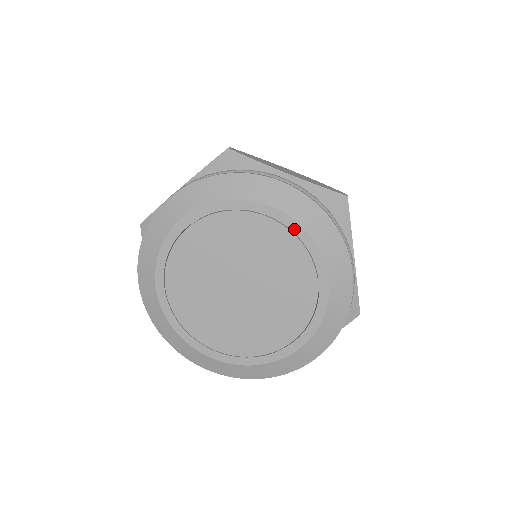
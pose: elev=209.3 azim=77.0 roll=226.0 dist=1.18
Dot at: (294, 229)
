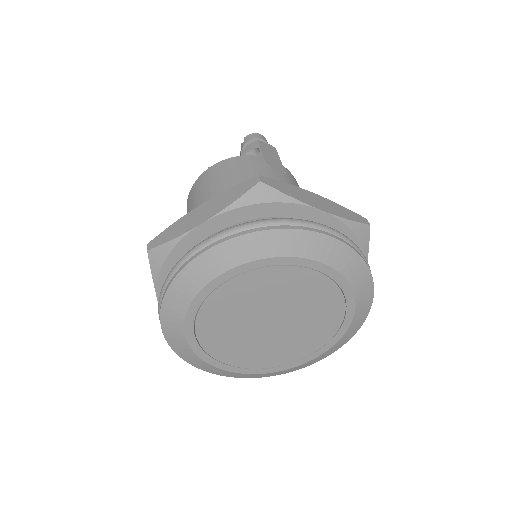
Dot at: (256, 266)
